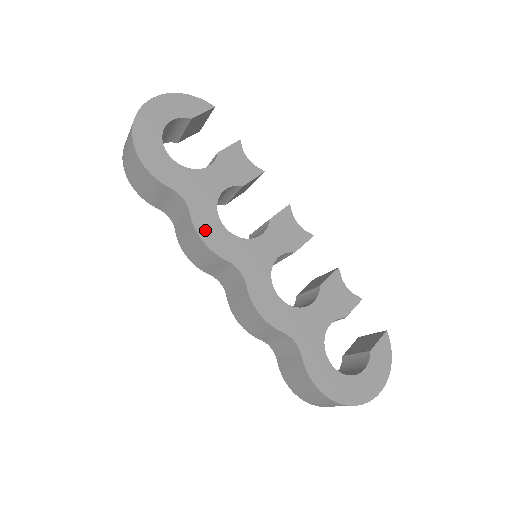
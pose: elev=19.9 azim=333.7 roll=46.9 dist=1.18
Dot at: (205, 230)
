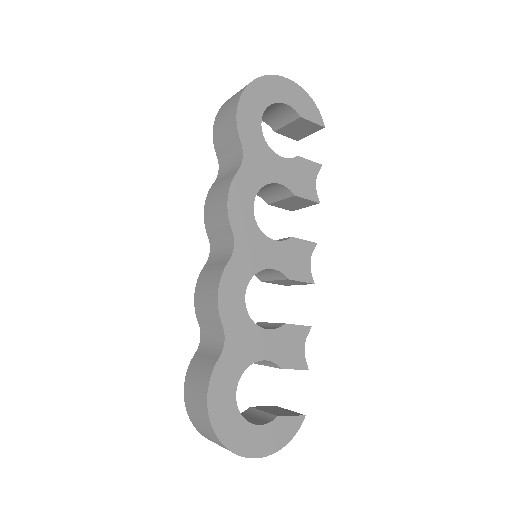
Dot at: (237, 193)
